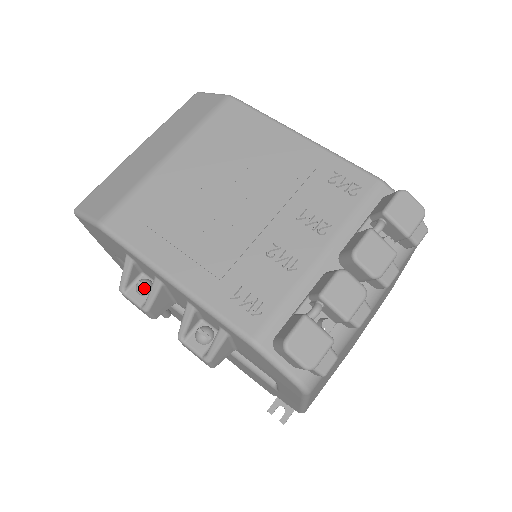
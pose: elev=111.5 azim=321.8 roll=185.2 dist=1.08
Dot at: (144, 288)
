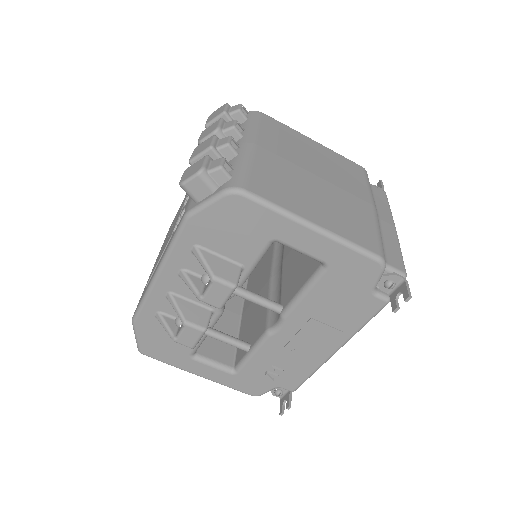
Dot at: (179, 319)
